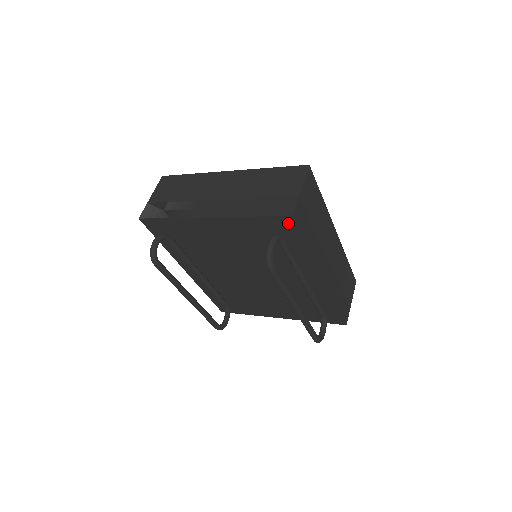
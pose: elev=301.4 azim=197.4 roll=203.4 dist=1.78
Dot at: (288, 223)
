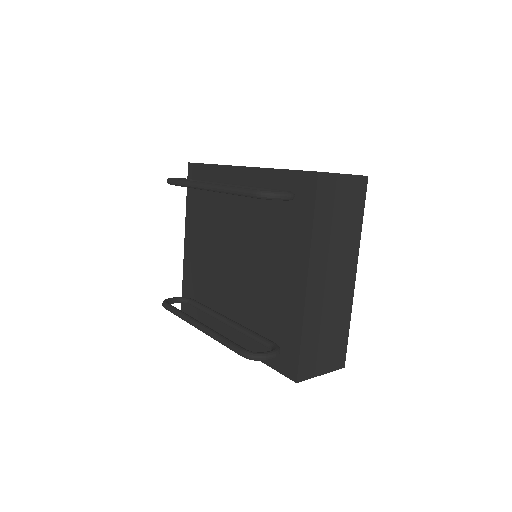
Dot at: (192, 170)
